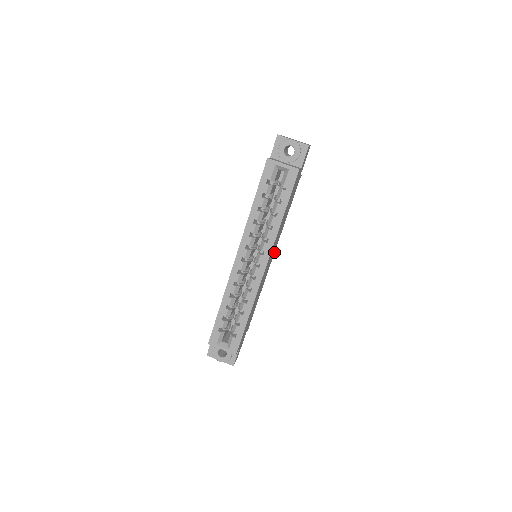
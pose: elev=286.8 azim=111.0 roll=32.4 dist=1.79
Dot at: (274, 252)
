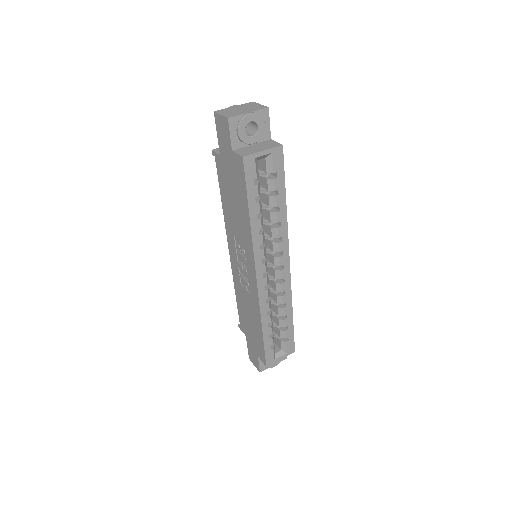
Dot at: occluded
